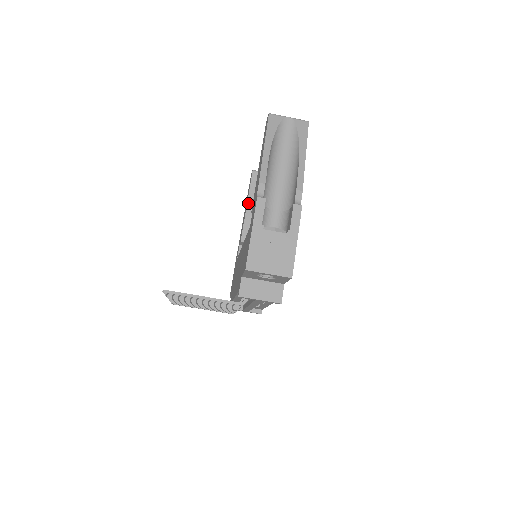
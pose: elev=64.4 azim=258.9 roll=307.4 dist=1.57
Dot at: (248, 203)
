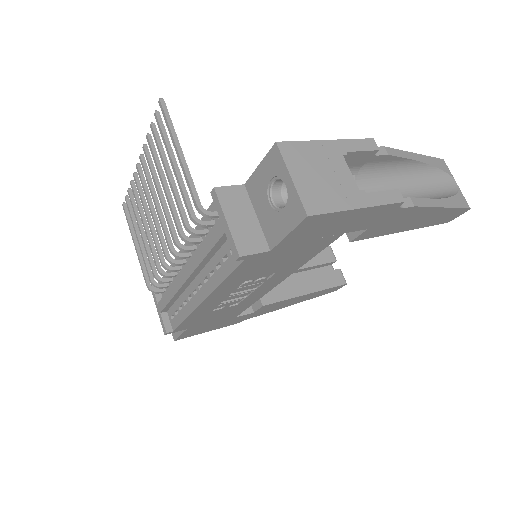
Dot at: occluded
